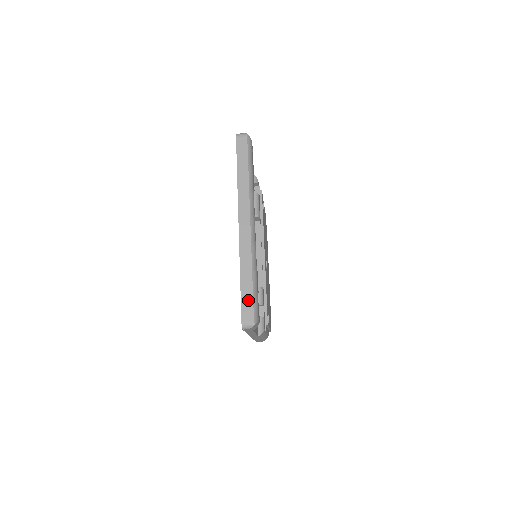
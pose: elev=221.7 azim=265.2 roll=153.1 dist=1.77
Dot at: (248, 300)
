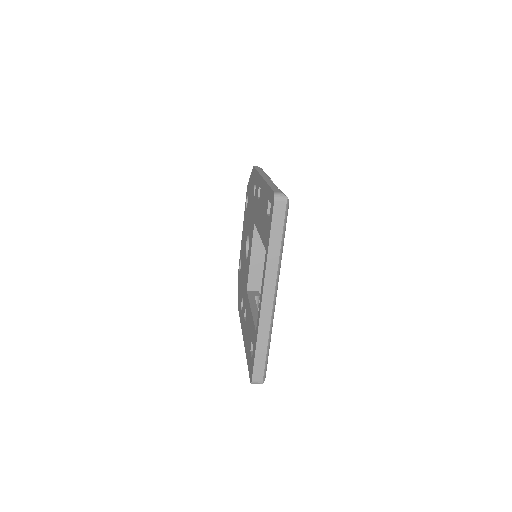
Dot at: (260, 365)
